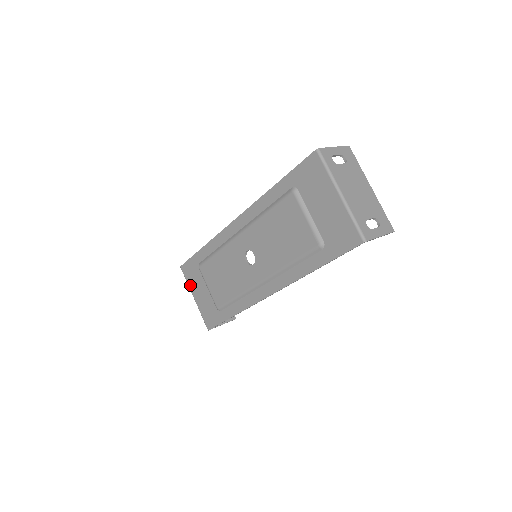
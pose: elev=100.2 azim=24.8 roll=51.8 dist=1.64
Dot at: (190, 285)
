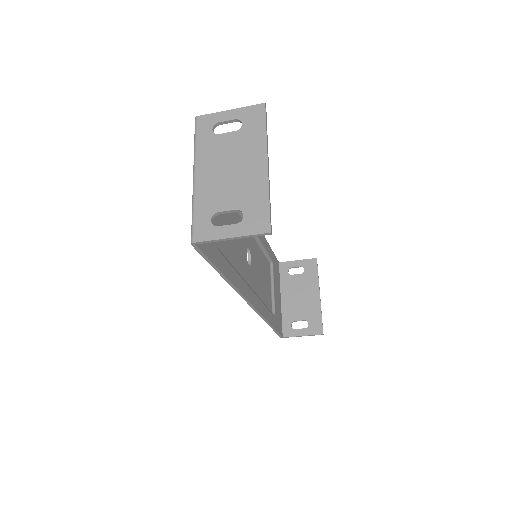
Dot at: occluded
